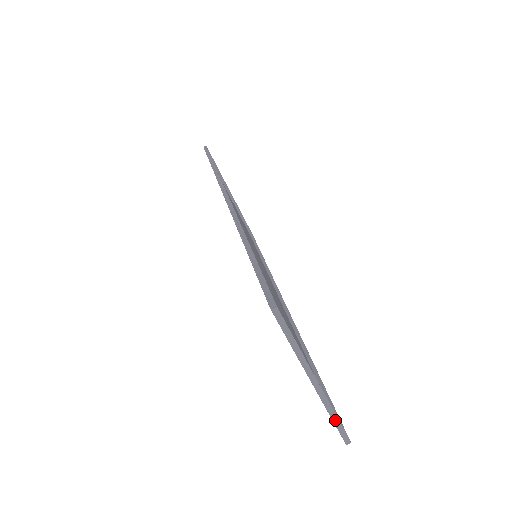
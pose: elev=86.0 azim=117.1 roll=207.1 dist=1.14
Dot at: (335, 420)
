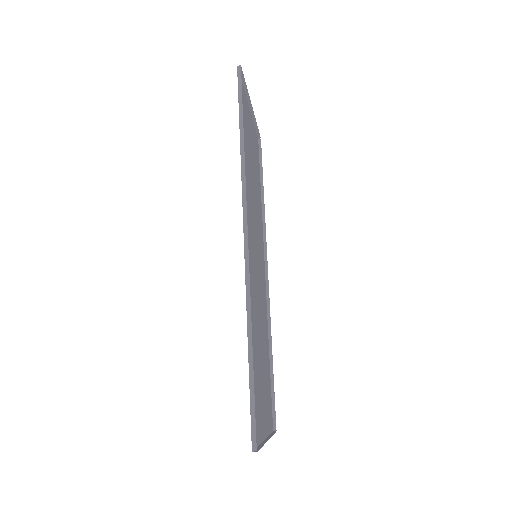
Dot at: (271, 435)
